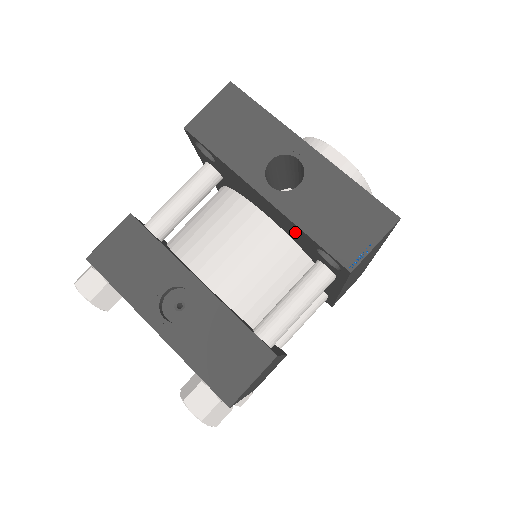
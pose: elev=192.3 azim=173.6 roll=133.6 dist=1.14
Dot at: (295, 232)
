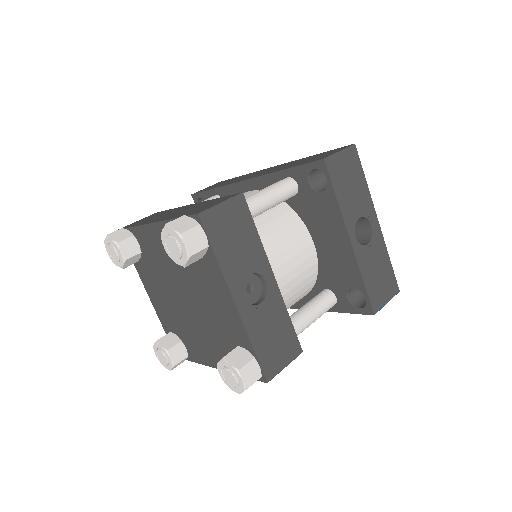
Dot at: (342, 270)
